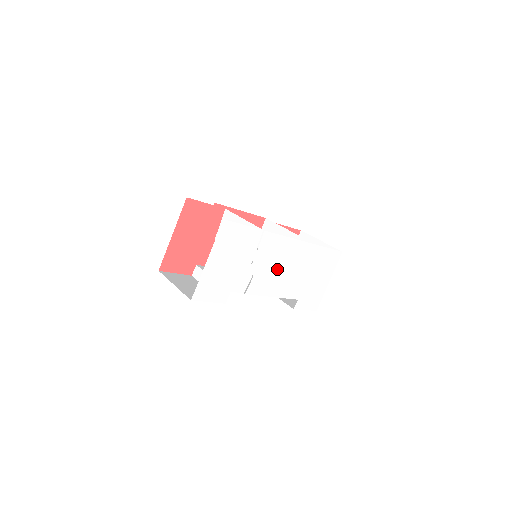
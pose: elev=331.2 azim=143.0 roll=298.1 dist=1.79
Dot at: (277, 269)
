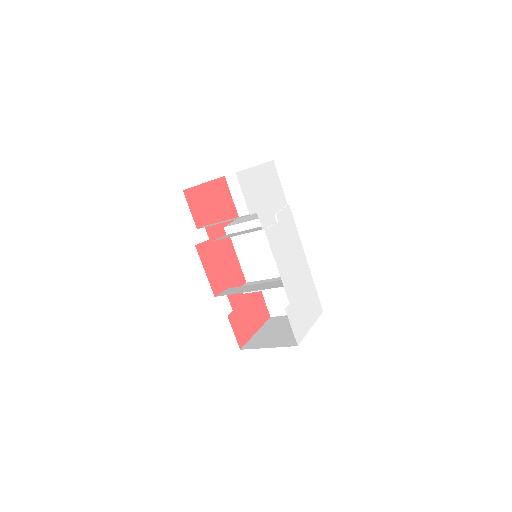
Dot at: (286, 247)
